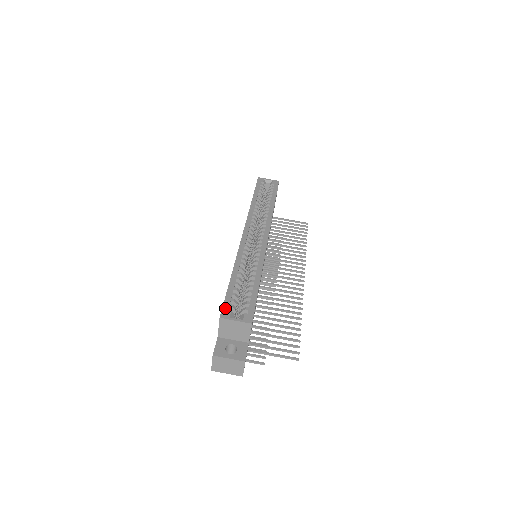
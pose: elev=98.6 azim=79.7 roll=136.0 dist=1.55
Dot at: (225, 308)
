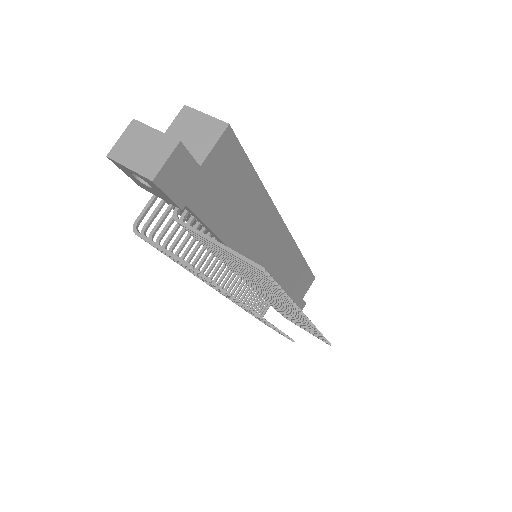
Dot at: occluded
